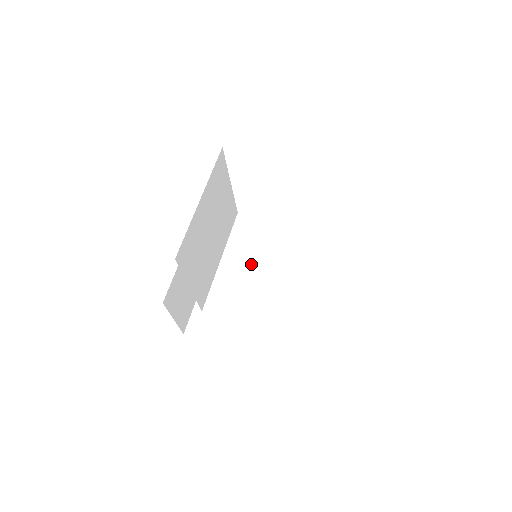
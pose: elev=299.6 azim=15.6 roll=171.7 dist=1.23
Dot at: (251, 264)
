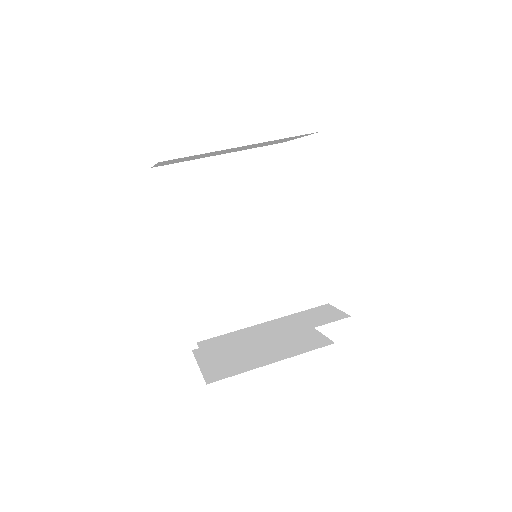
Dot at: (306, 336)
